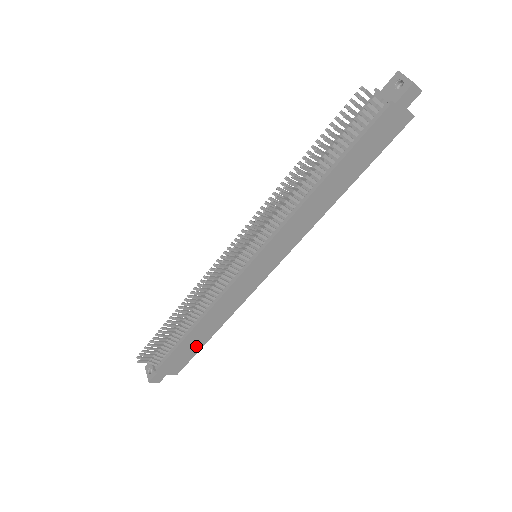
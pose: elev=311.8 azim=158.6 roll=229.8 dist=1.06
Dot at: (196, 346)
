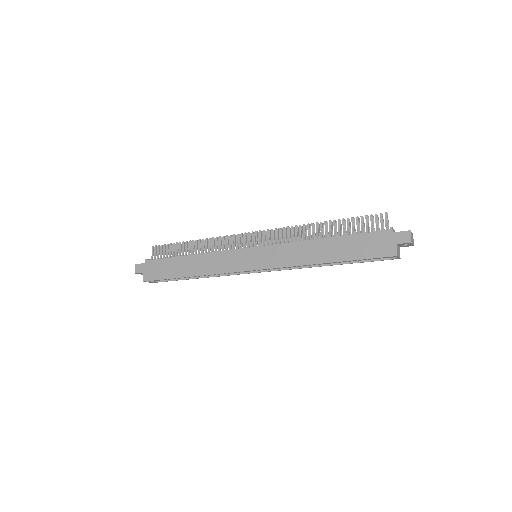
Dot at: (173, 272)
